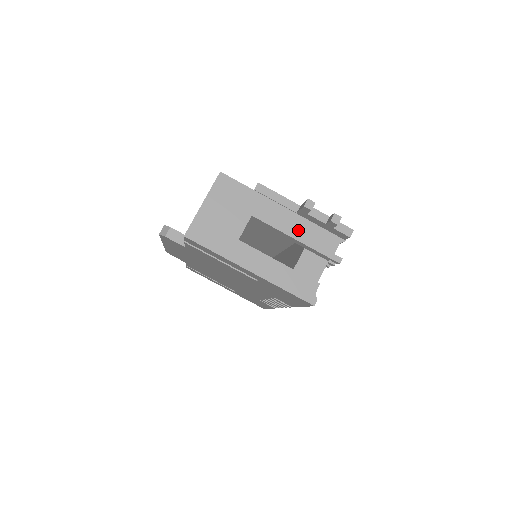
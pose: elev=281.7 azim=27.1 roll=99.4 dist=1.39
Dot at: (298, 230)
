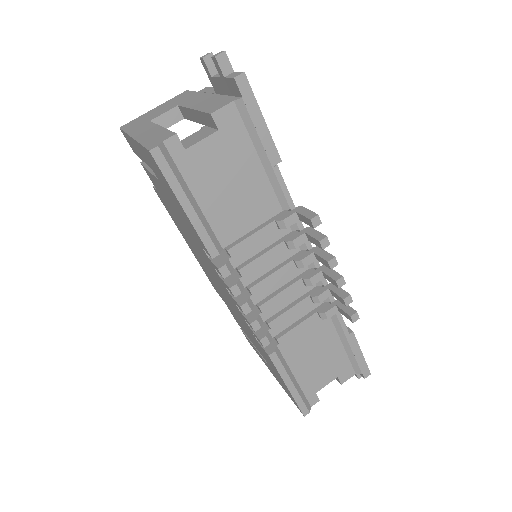
Dot at: (204, 103)
